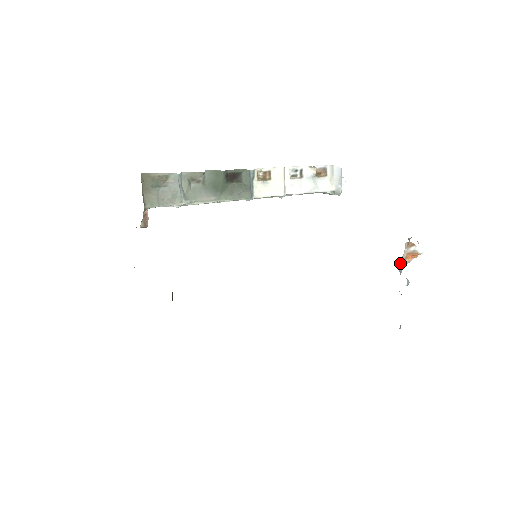
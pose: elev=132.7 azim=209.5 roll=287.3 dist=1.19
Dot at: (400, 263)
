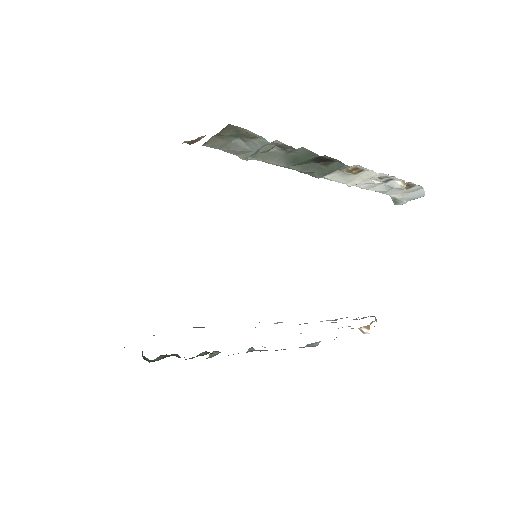
Dot at: occluded
